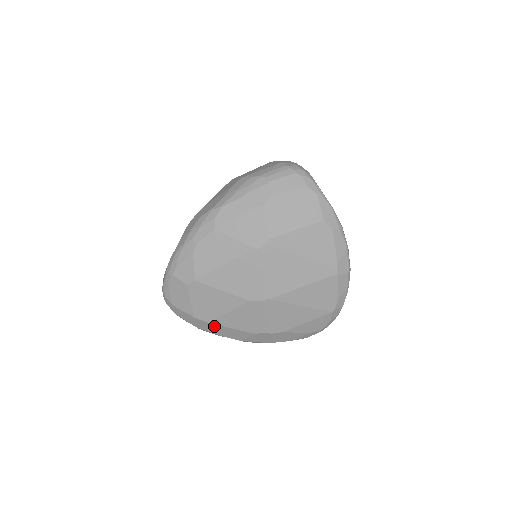
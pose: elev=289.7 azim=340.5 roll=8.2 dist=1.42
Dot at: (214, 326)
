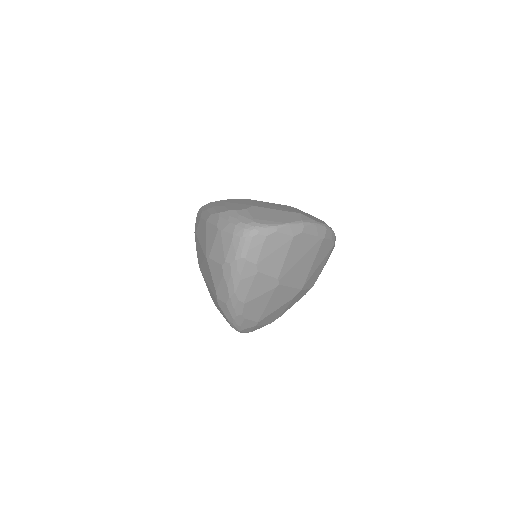
Dot at: occluded
